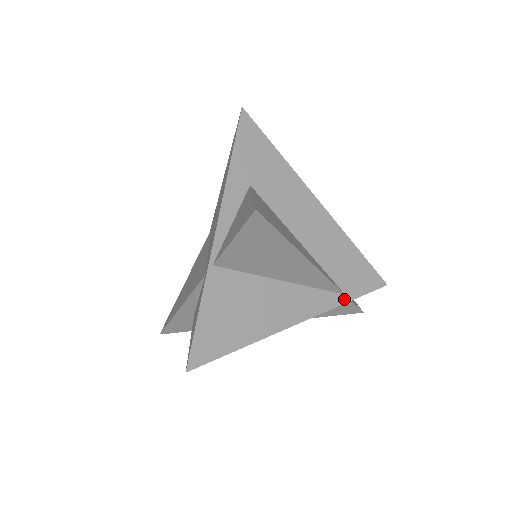
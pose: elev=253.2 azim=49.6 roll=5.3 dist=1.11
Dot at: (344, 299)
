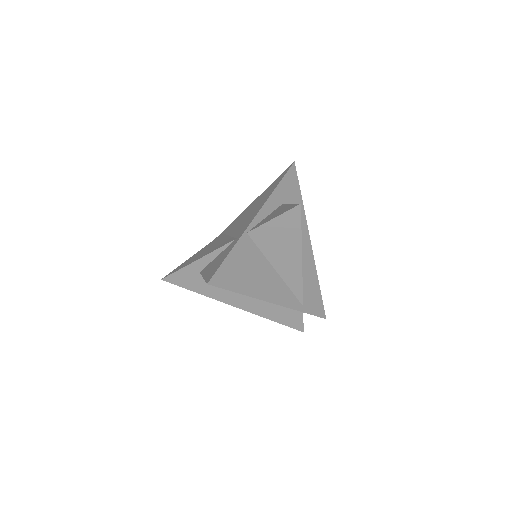
Dot at: (302, 309)
